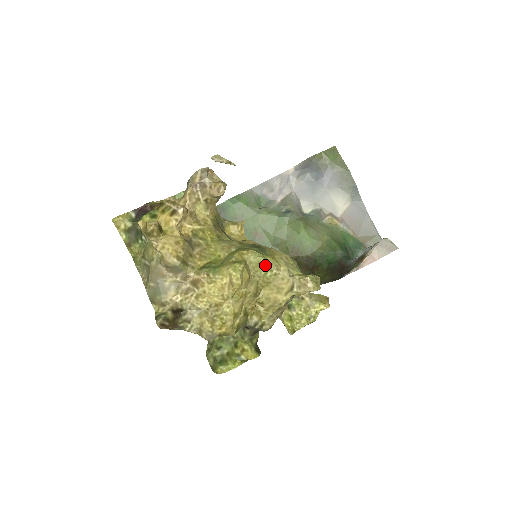
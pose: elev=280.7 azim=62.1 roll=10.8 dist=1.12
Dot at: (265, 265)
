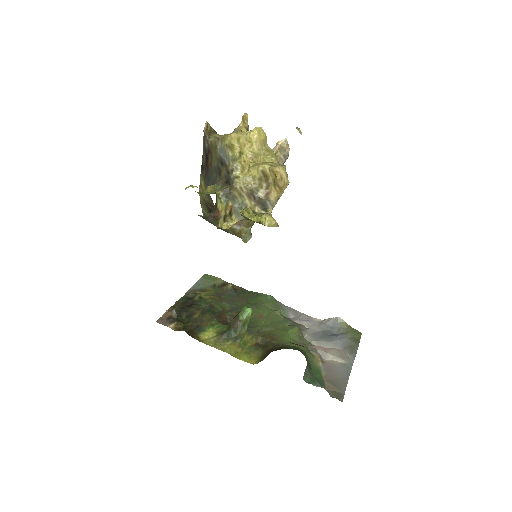
Dot at: (272, 154)
